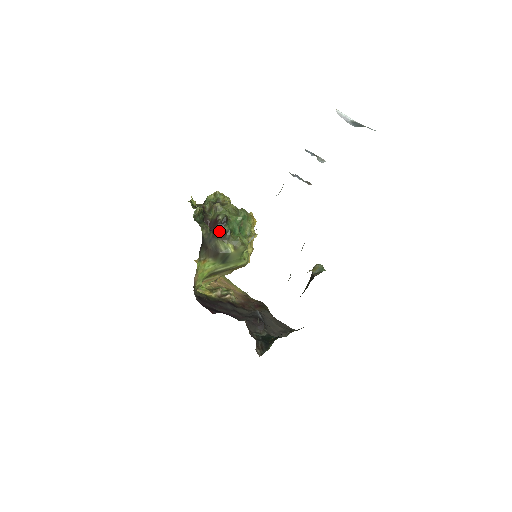
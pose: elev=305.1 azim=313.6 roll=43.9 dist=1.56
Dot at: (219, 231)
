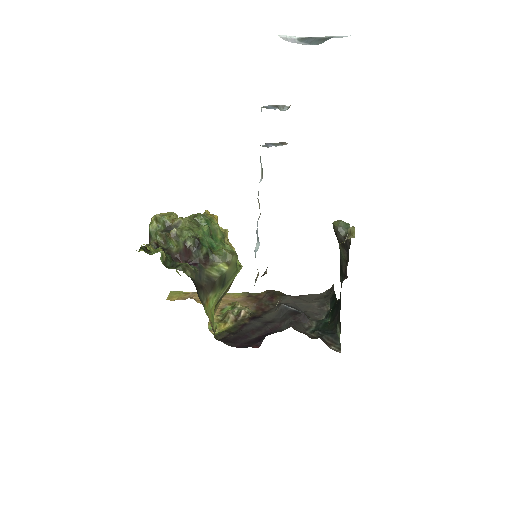
Dot at: (199, 259)
